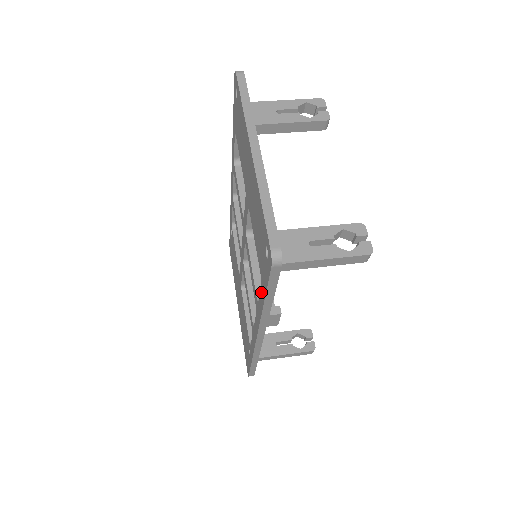
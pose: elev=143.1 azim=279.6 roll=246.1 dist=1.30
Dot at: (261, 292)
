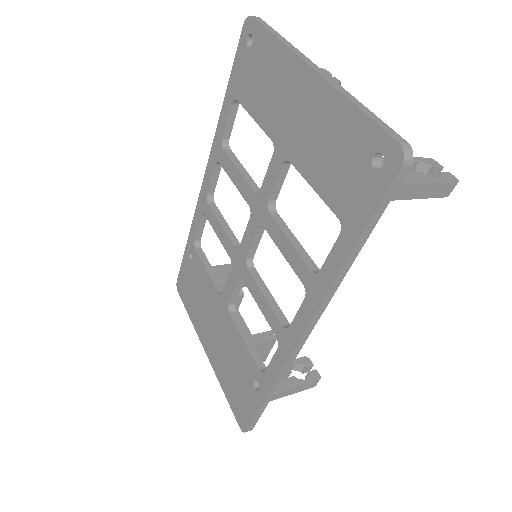
Dot at: (339, 244)
